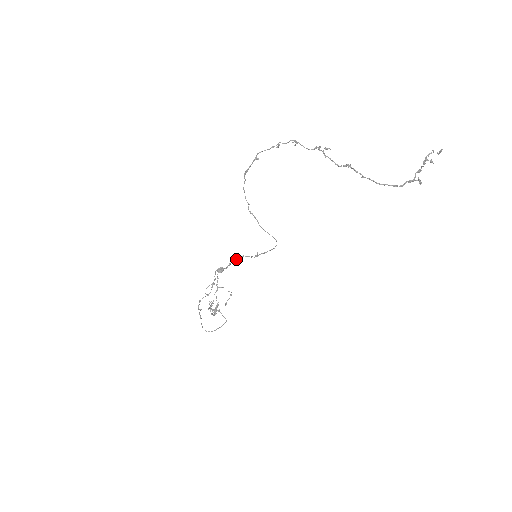
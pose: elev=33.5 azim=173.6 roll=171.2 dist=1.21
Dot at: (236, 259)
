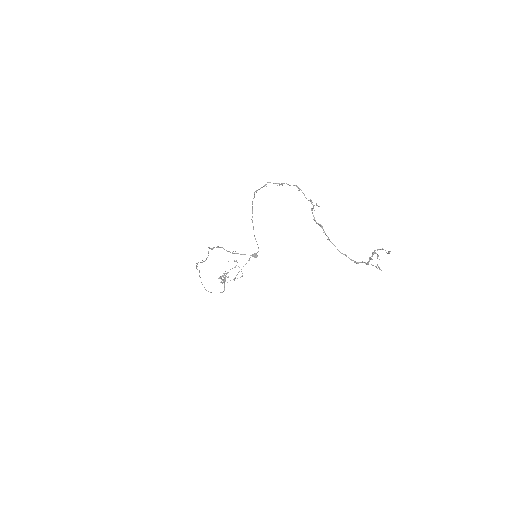
Dot at: (217, 247)
